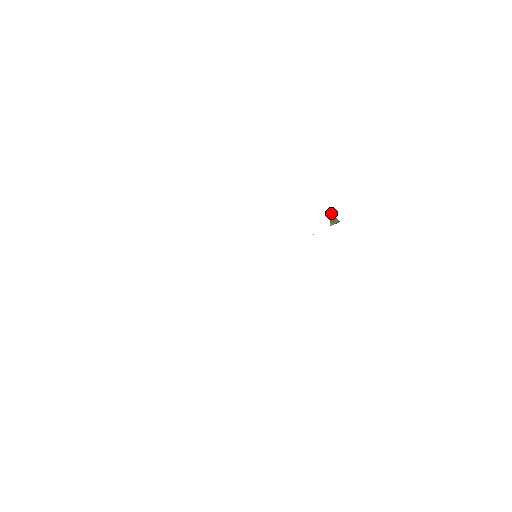
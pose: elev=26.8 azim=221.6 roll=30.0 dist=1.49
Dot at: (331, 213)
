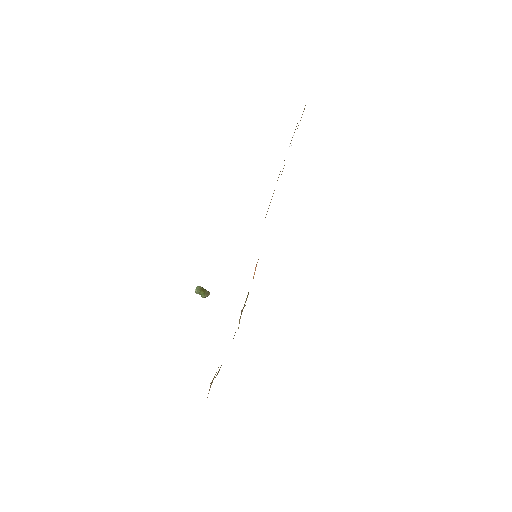
Dot at: occluded
